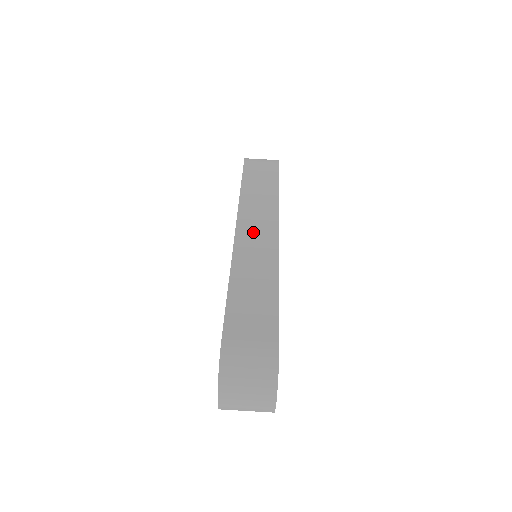
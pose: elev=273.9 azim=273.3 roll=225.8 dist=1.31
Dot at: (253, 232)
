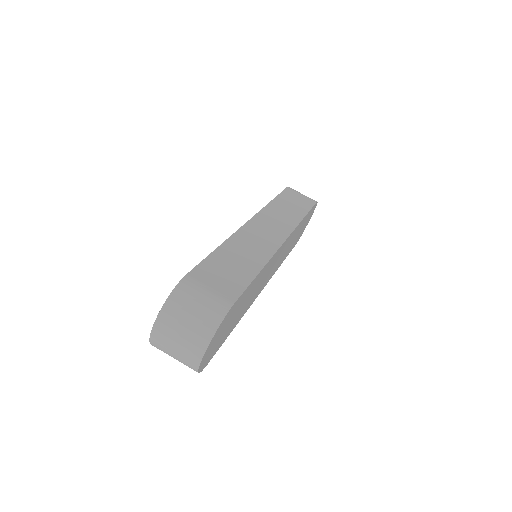
Dot at: (263, 229)
